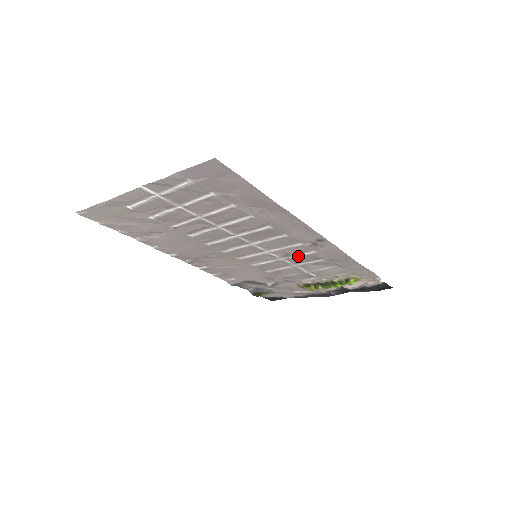
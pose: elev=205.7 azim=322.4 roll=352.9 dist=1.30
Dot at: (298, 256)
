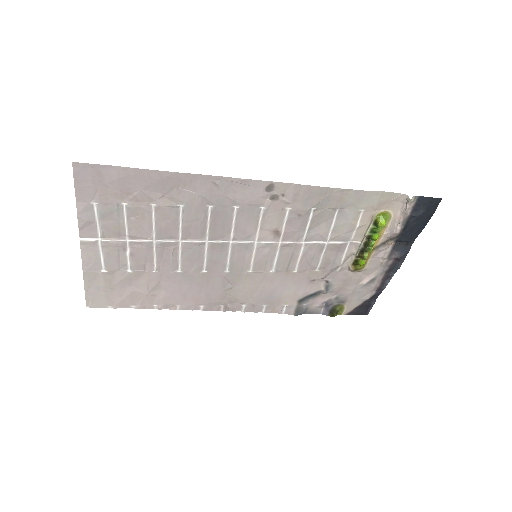
Dot at: (286, 226)
